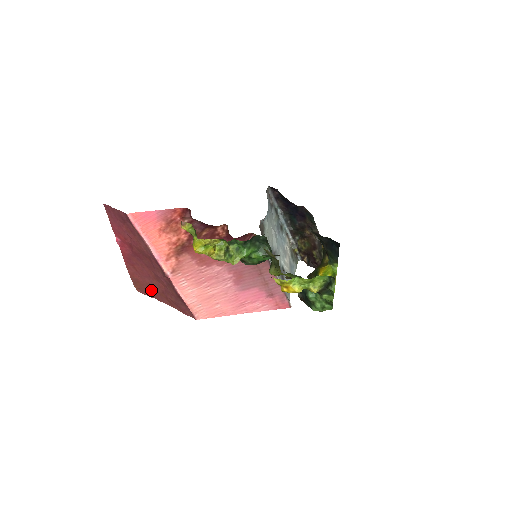
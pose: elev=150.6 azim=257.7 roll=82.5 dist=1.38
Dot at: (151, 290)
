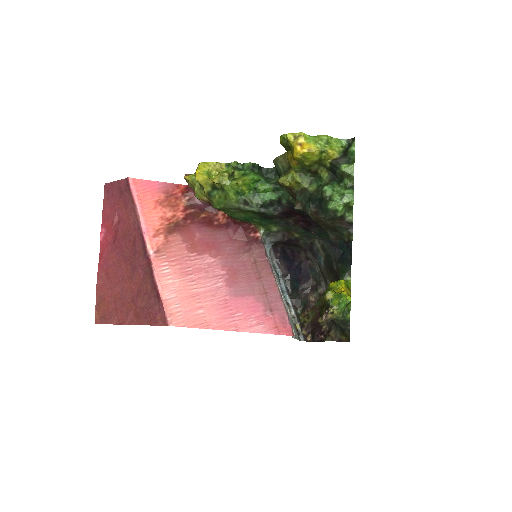
Dot at: (117, 307)
